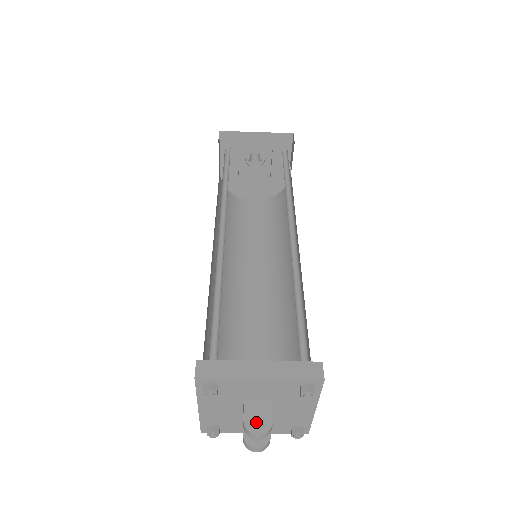
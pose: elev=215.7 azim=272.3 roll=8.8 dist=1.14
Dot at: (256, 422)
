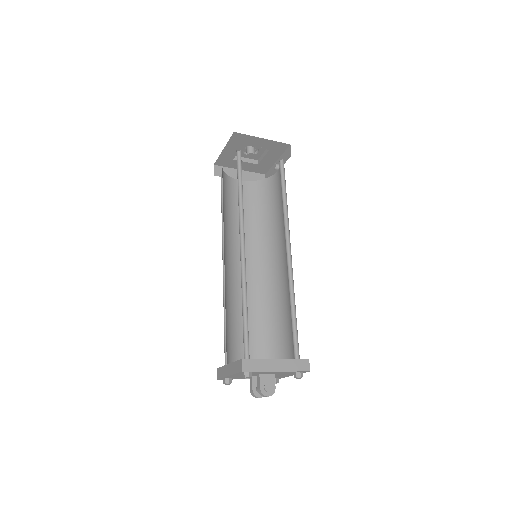
Dot at: (267, 389)
